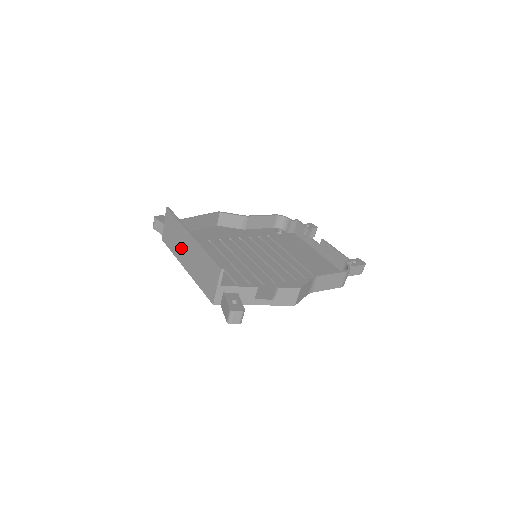
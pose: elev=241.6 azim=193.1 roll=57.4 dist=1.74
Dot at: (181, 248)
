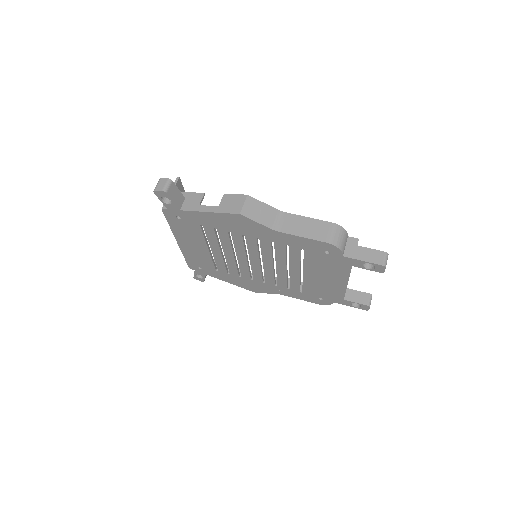
Dot at: occluded
